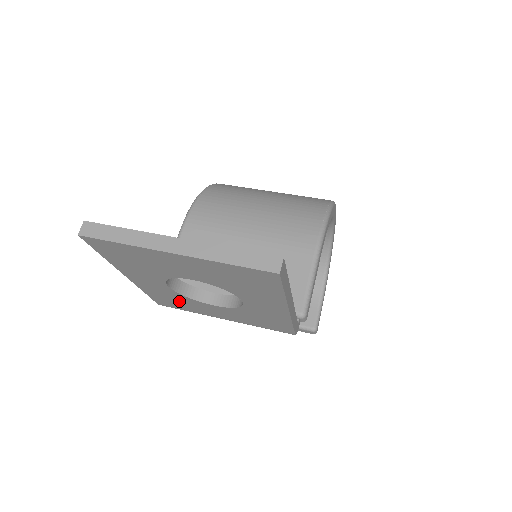
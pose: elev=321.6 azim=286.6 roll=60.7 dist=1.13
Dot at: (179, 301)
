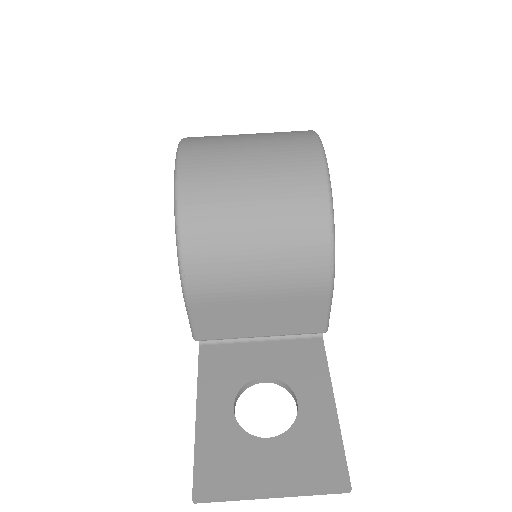
Dot at: occluded
